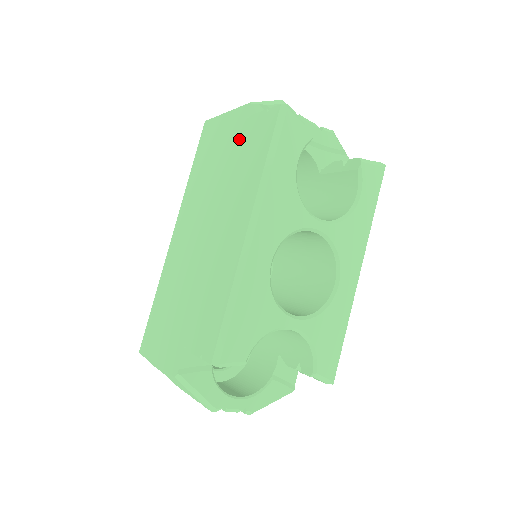
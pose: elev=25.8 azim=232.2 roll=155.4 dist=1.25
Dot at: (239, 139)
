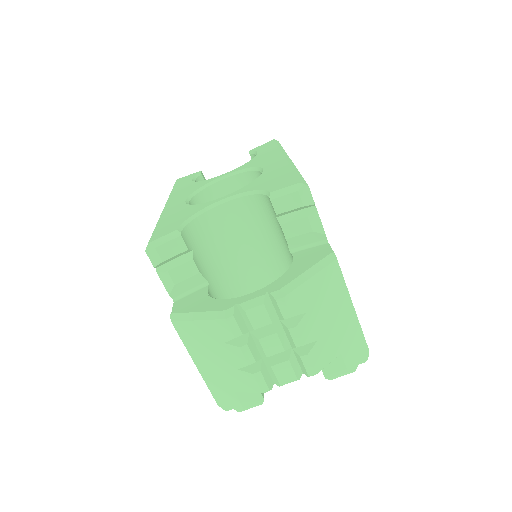
Dot at: occluded
